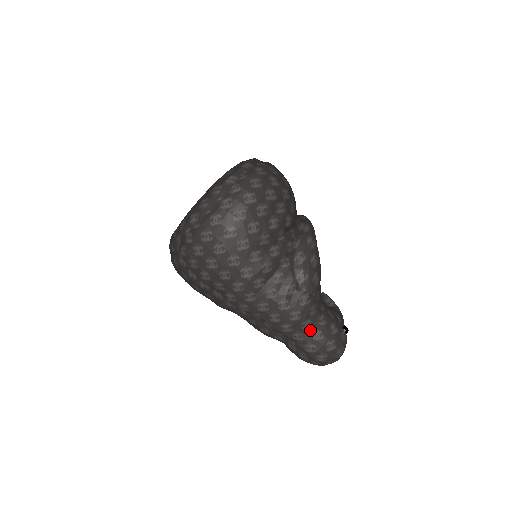
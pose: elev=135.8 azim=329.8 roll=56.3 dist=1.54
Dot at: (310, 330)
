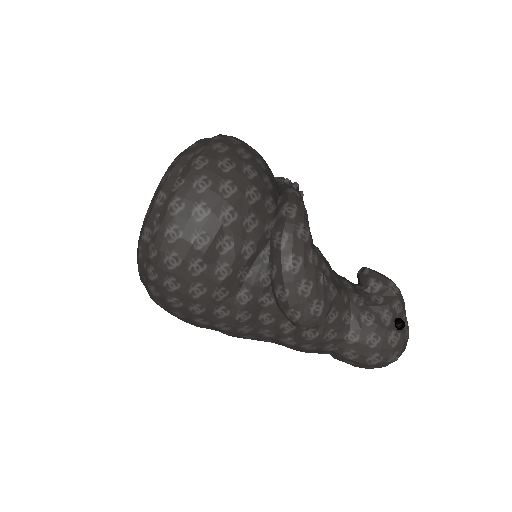
Dot at: (338, 351)
